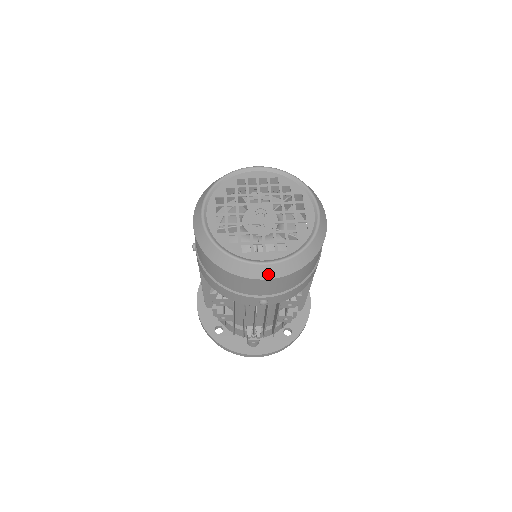
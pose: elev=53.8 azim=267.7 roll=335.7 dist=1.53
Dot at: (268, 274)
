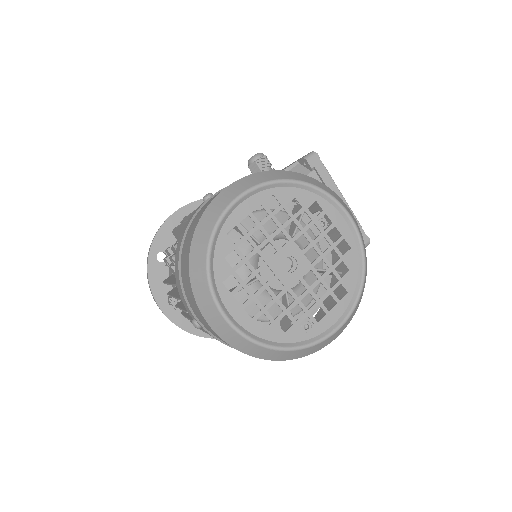
Dot at: (219, 329)
